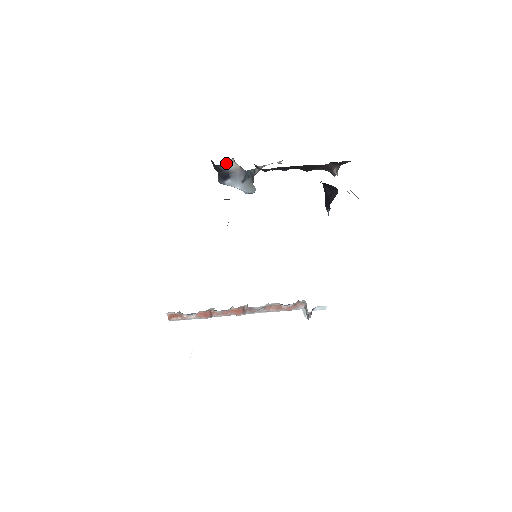
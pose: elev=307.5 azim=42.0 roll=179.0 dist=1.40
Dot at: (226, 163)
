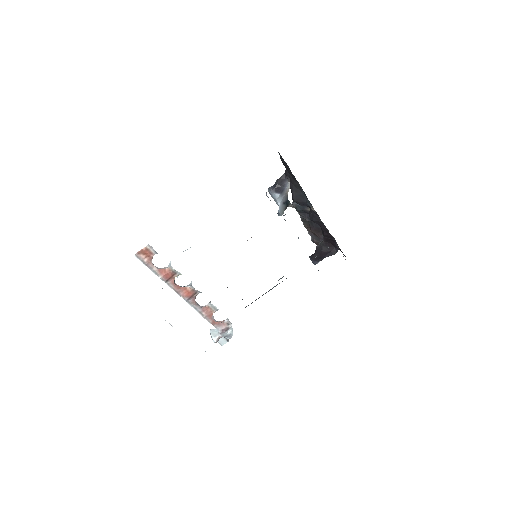
Dot at: occluded
